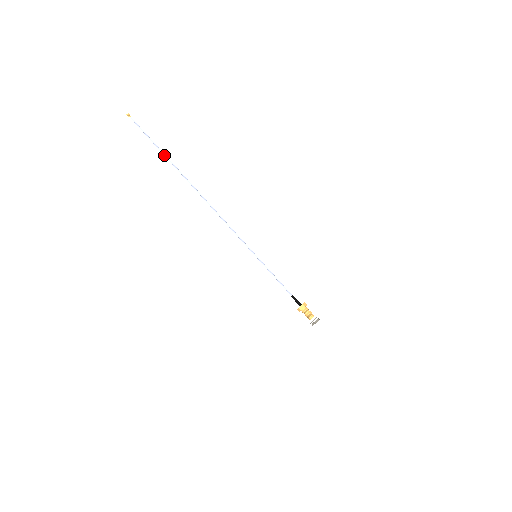
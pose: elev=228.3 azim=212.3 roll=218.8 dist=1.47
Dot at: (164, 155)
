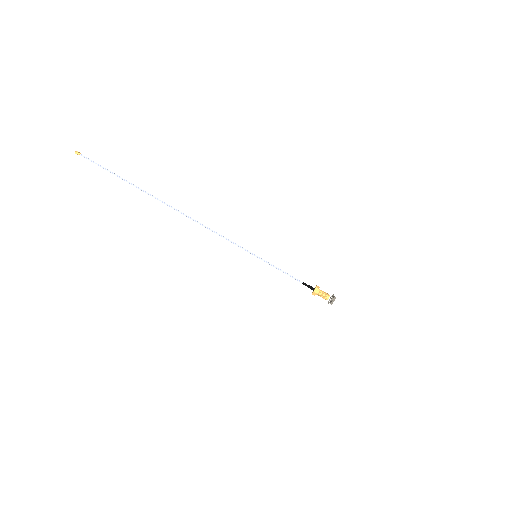
Dot at: (129, 183)
